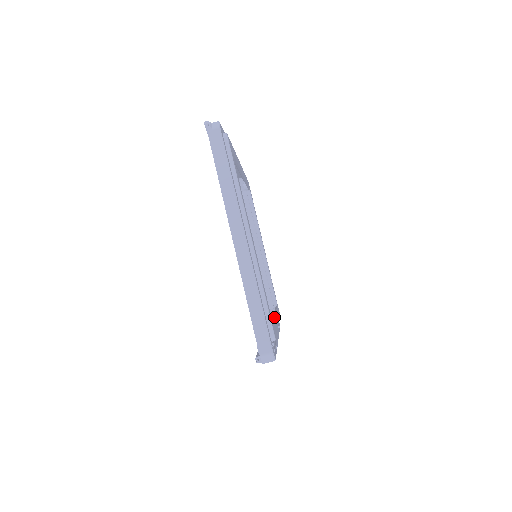
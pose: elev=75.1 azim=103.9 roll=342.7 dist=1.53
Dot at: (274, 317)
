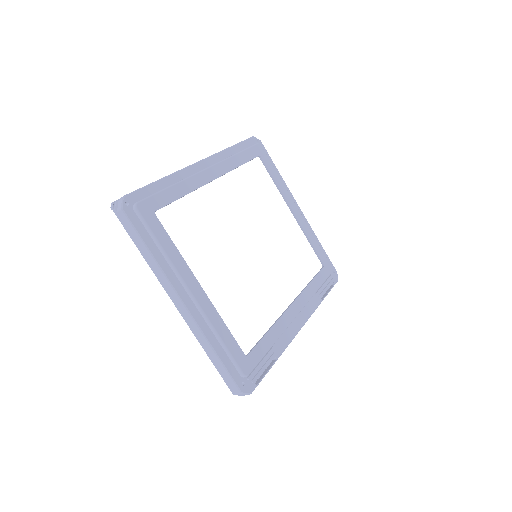
Dot at: (271, 328)
